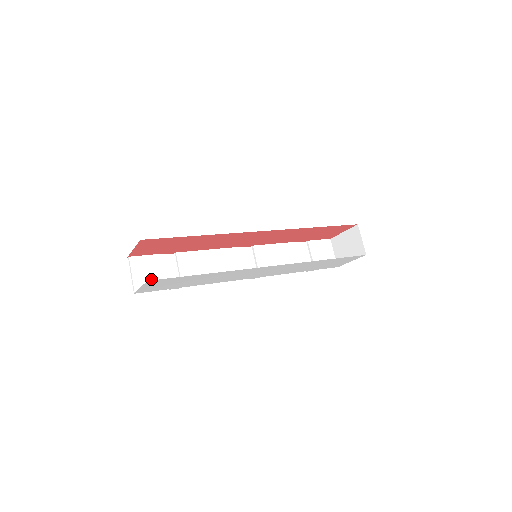
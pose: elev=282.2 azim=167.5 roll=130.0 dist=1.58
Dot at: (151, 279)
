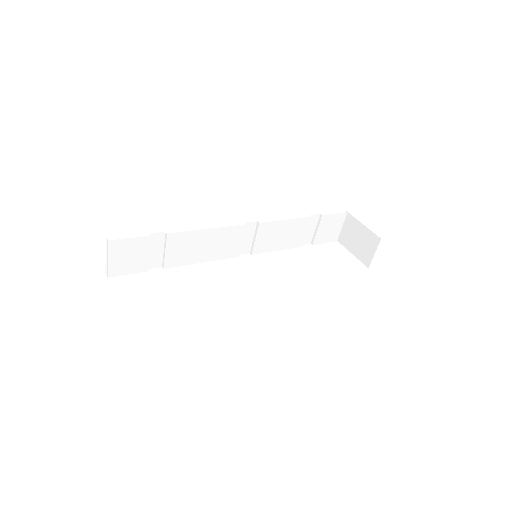
Dot at: (130, 262)
